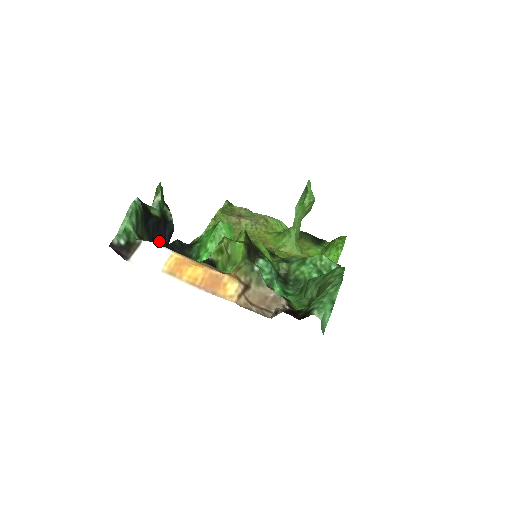
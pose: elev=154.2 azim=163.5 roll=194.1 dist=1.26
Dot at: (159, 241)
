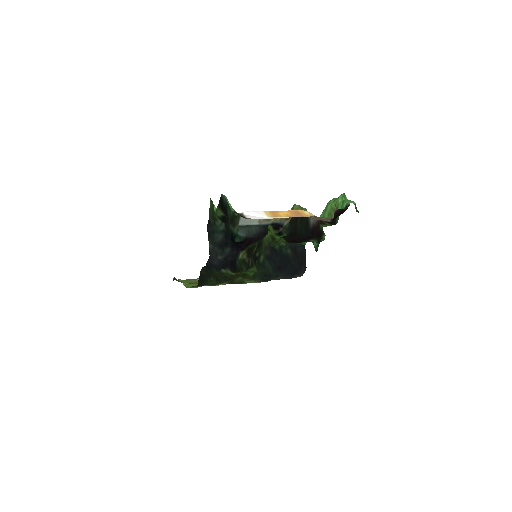
Dot at: (228, 235)
